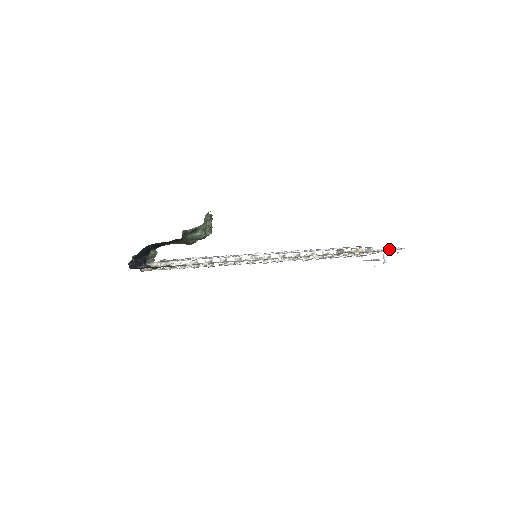
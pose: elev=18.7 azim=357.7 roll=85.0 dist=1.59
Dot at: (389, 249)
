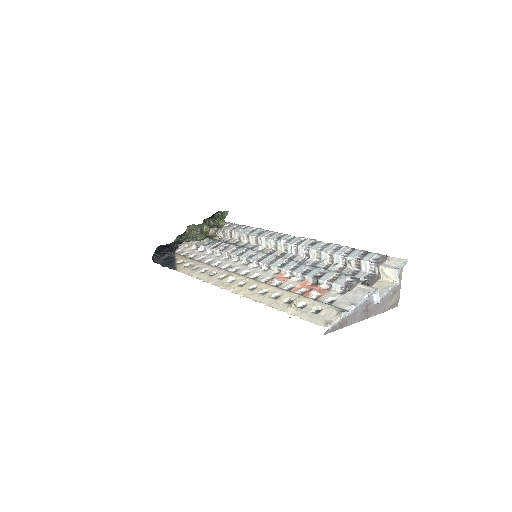
Dot at: (332, 311)
